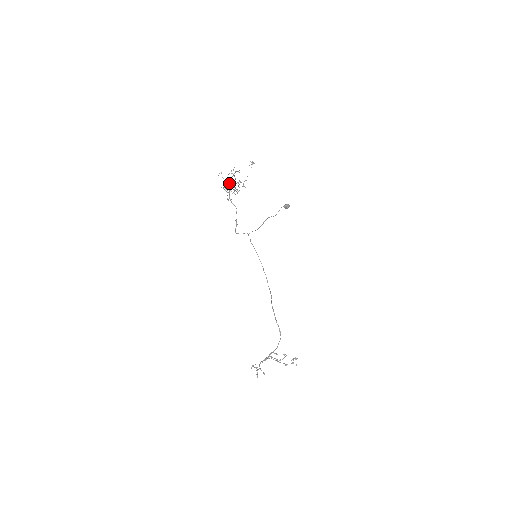
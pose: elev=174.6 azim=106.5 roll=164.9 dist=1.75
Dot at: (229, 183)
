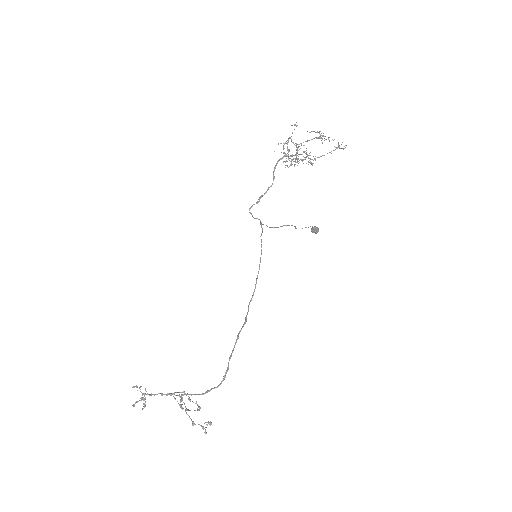
Dot at: occluded
